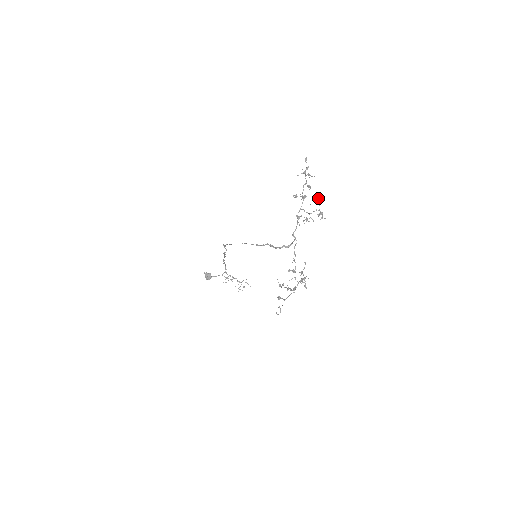
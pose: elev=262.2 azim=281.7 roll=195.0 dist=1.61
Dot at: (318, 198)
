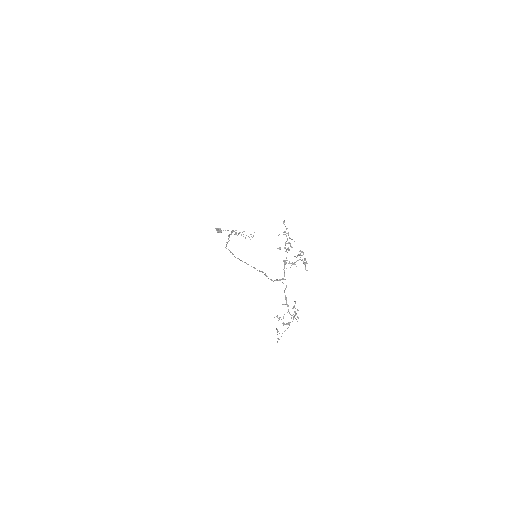
Dot at: (300, 255)
